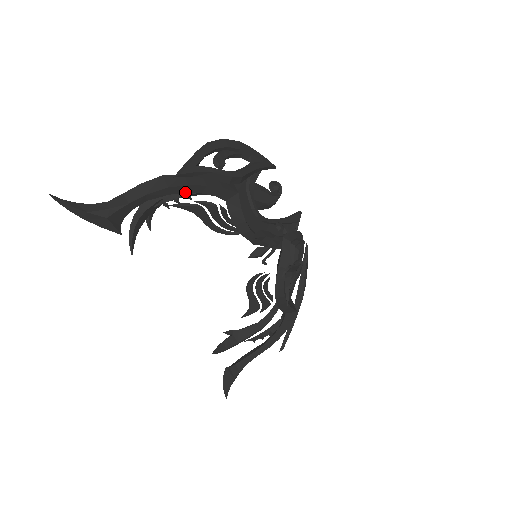
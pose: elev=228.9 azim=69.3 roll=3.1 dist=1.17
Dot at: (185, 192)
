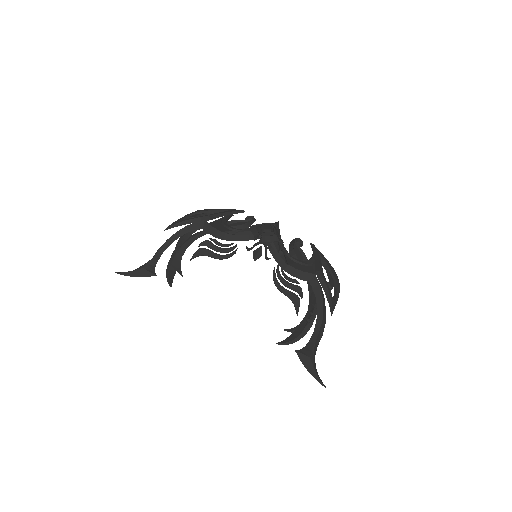
Dot at: occluded
